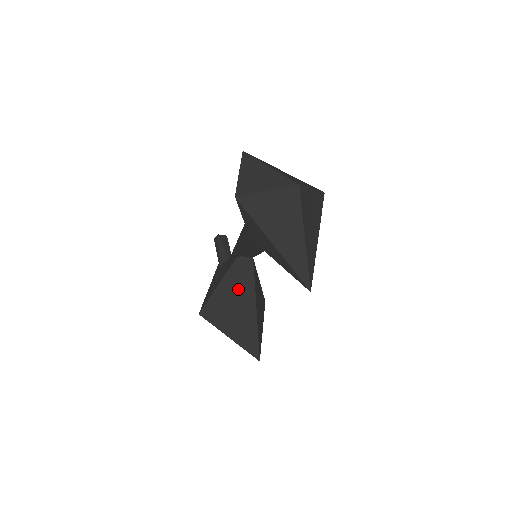
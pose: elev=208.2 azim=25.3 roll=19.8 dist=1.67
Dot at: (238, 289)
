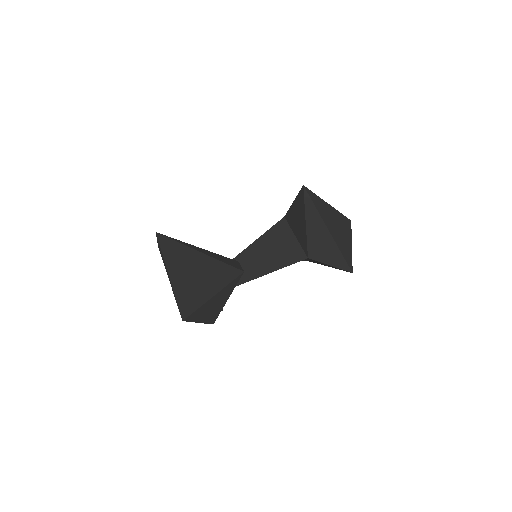
Dot at: occluded
